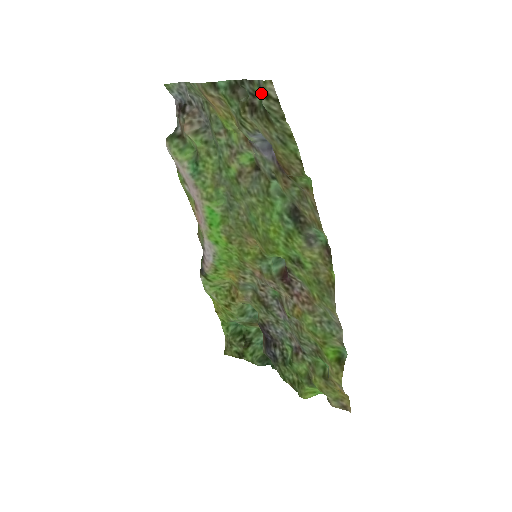
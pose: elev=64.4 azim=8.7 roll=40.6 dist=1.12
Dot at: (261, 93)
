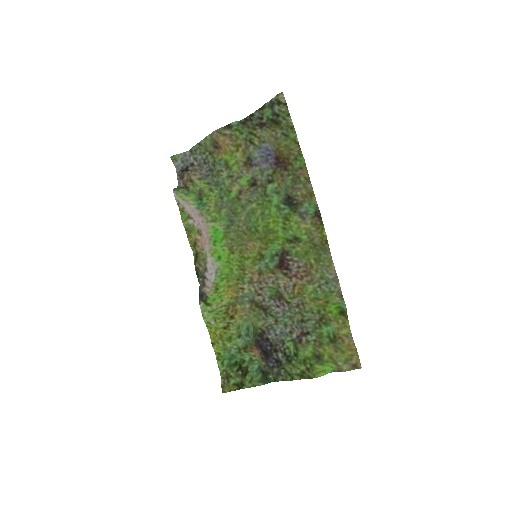
Dot at: (274, 105)
